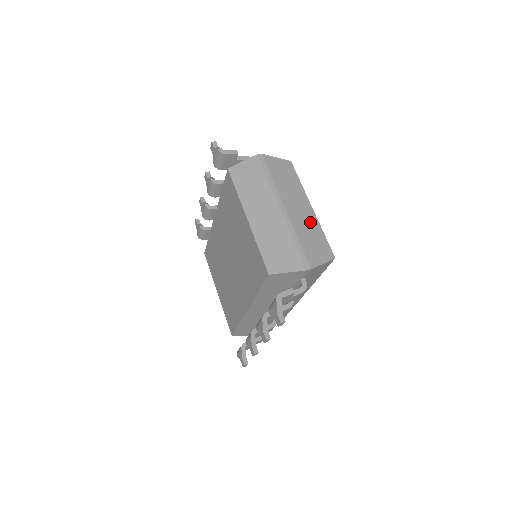
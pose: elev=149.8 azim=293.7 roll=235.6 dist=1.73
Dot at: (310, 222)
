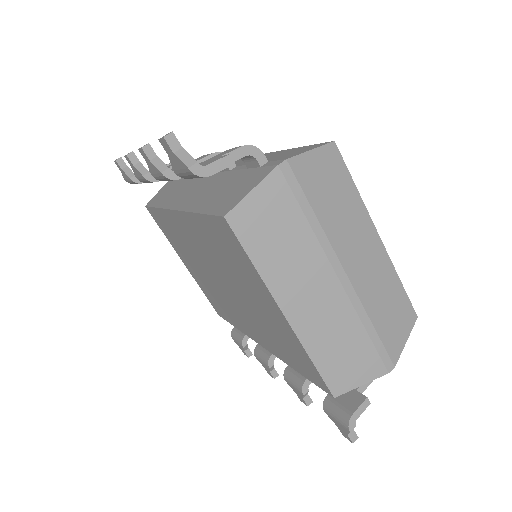
Dot at: (381, 273)
